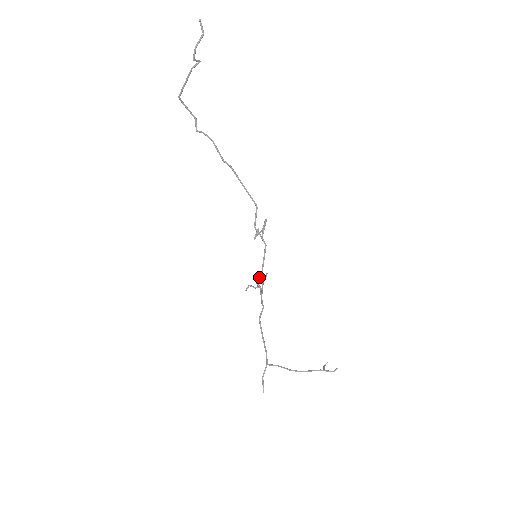
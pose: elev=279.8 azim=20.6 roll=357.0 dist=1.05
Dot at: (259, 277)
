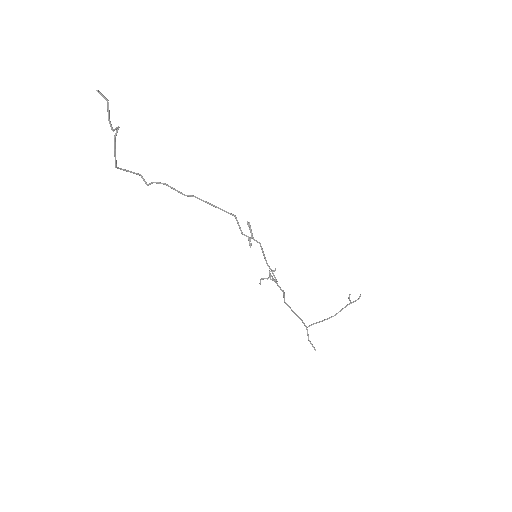
Dot at: (269, 273)
